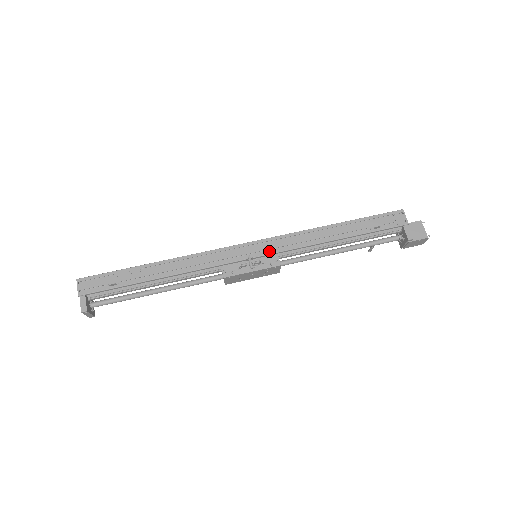
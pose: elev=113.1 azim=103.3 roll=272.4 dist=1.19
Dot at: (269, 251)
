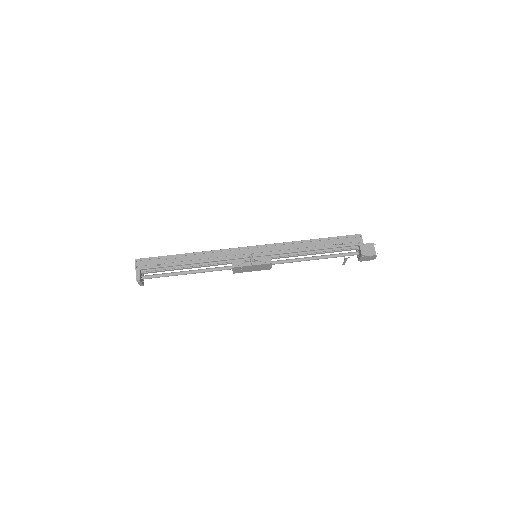
Dot at: (265, 253)
